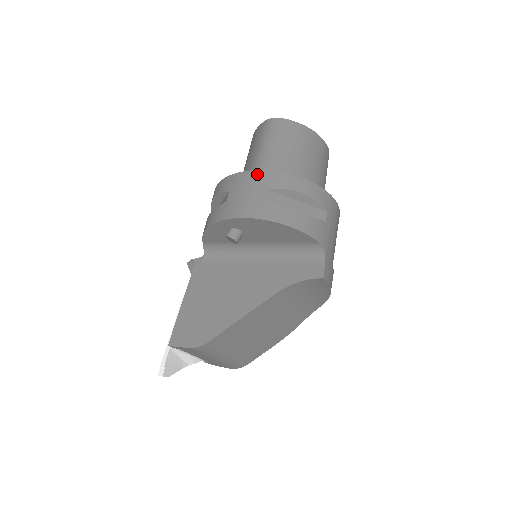
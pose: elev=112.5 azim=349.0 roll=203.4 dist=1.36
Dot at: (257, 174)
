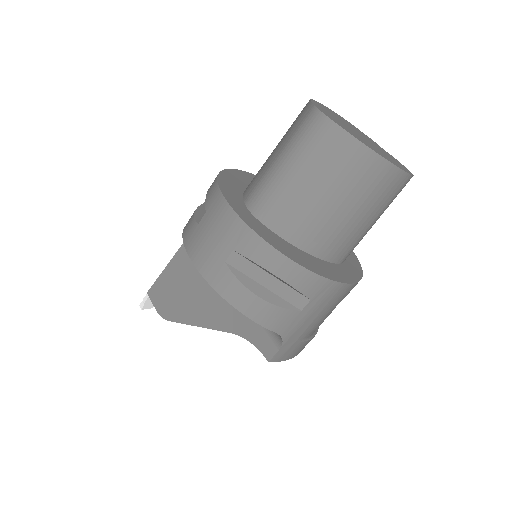
Dot at: (233, 219)
